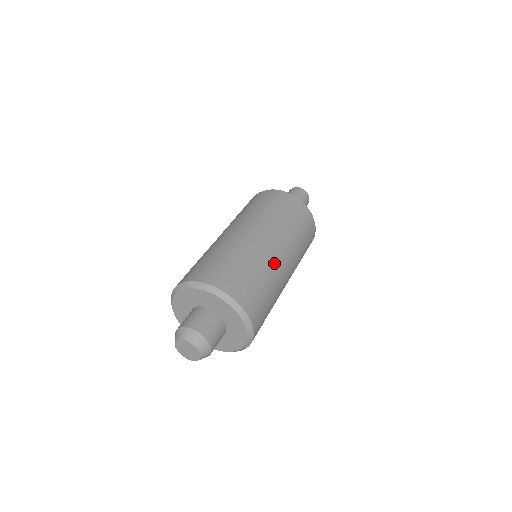
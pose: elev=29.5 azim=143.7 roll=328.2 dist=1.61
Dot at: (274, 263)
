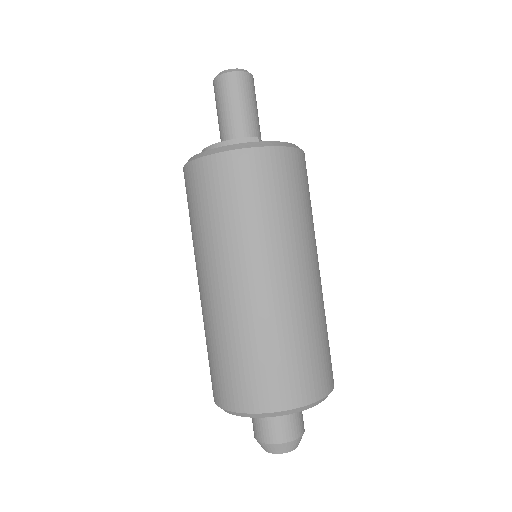
Dot at: (319, 295)
